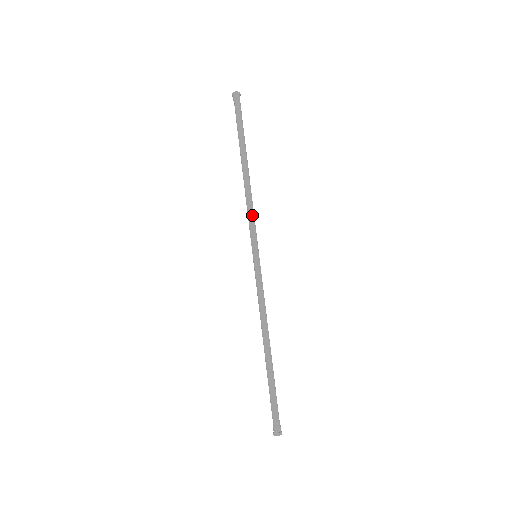
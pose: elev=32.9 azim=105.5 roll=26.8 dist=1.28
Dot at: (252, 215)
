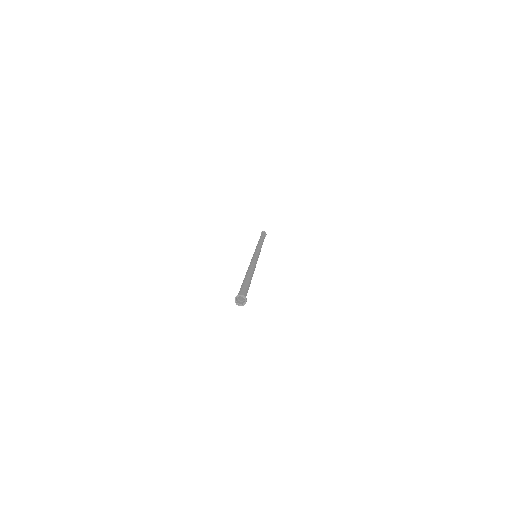
Dot at: occluded
